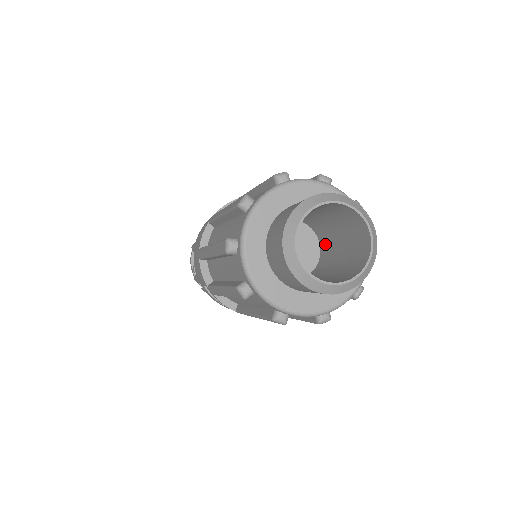
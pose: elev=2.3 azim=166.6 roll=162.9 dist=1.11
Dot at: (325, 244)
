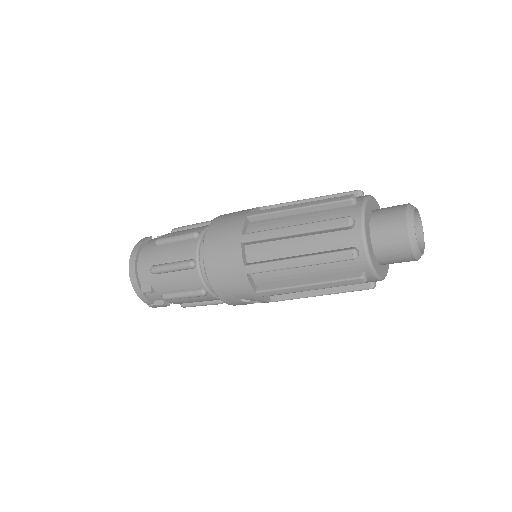
Dot at: occluded
